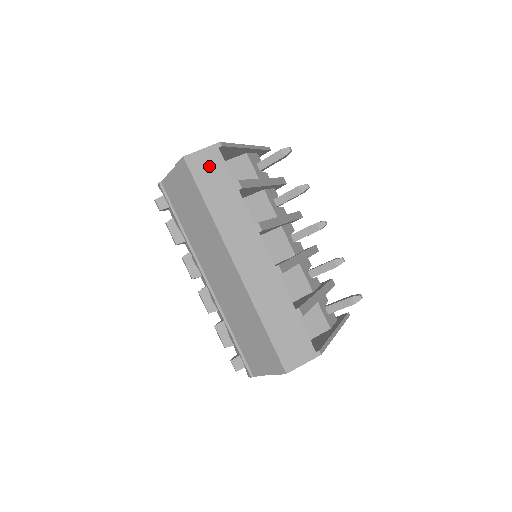
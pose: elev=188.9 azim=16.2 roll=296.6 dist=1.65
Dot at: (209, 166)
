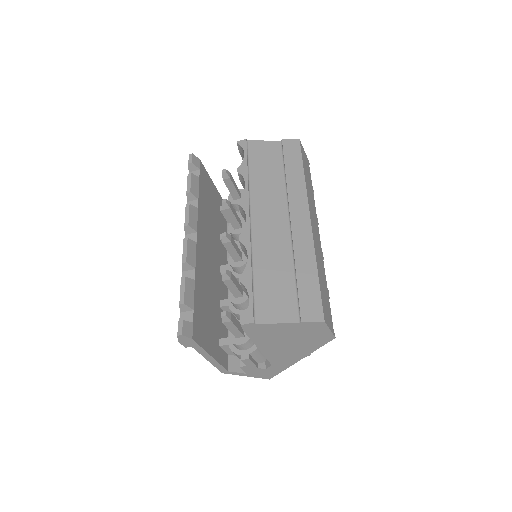
Dot at: (306, 161)
